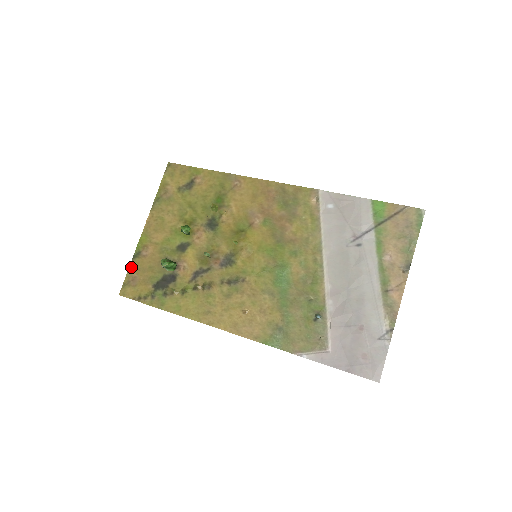
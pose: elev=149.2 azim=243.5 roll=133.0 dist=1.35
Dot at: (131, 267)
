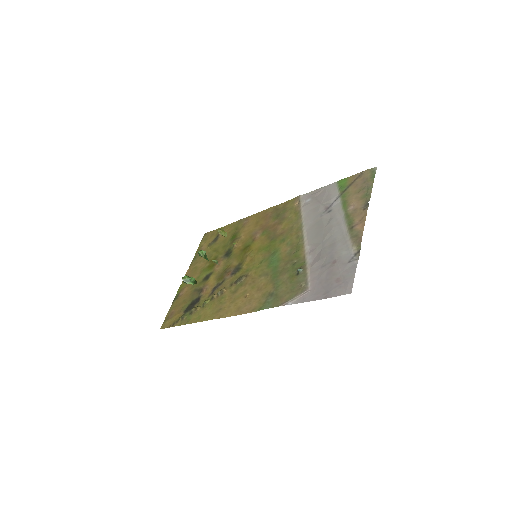
Dot at: (171, 307)
